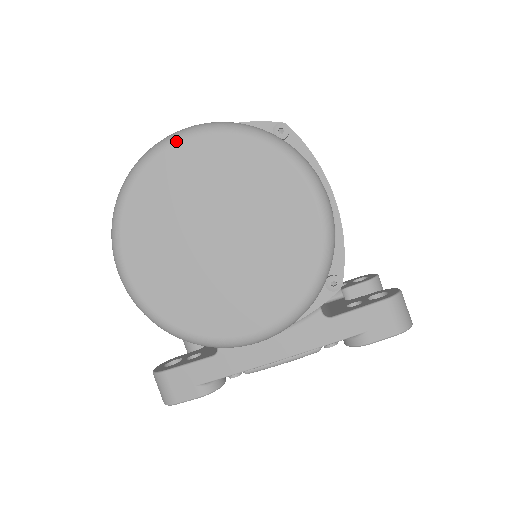
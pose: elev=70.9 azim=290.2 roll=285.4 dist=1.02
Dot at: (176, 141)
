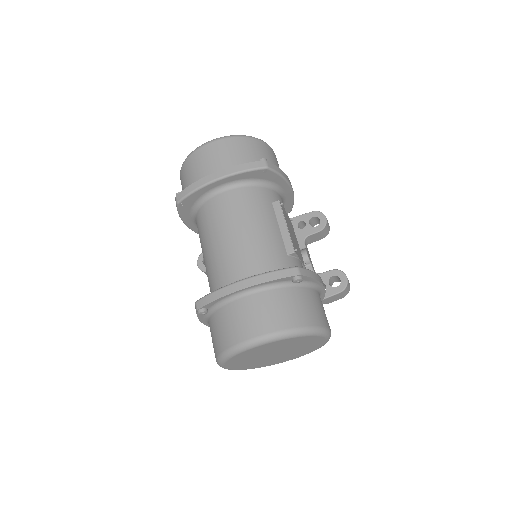
Dot at: (256, 347)
